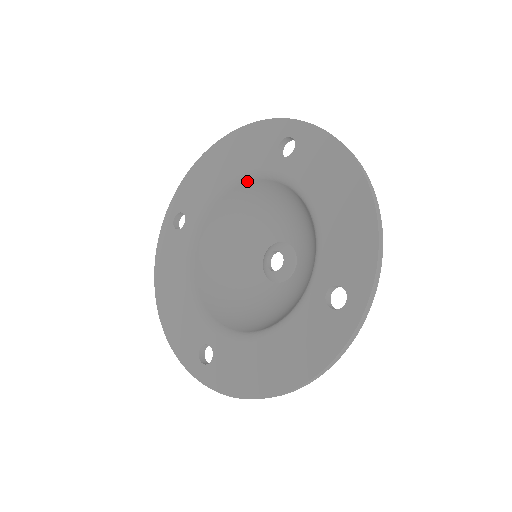
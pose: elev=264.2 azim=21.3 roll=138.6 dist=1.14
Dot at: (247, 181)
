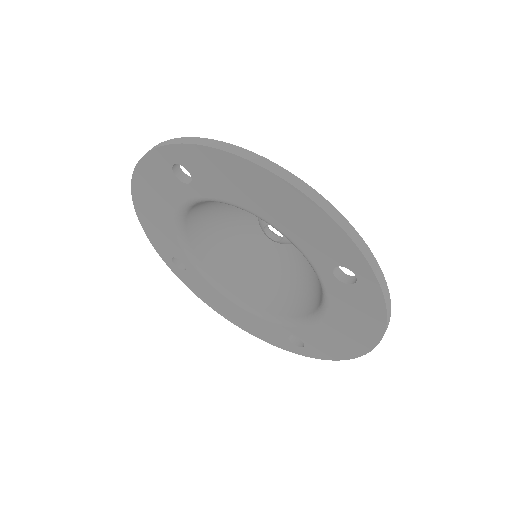
Dot at: (187, 212)
